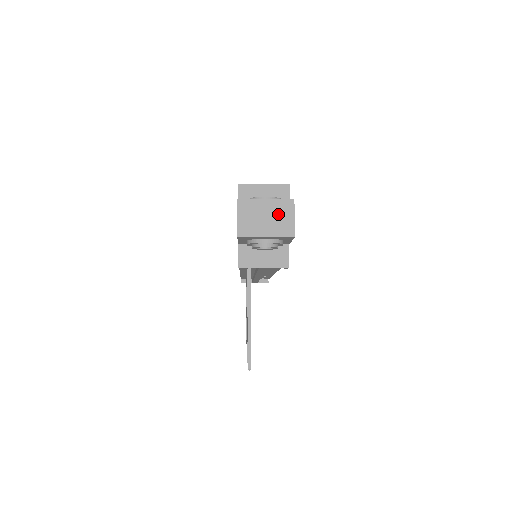
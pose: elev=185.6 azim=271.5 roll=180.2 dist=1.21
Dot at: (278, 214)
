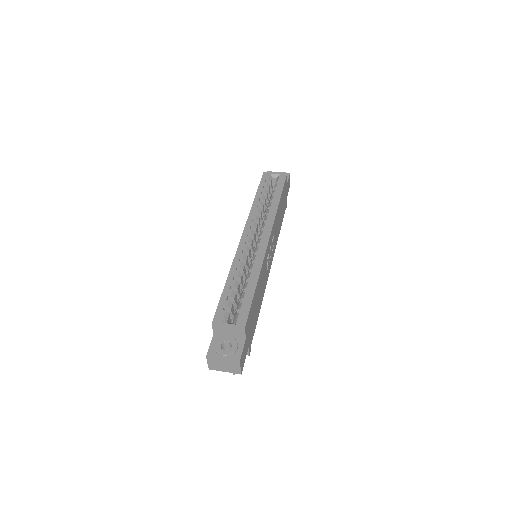
Dot at: (231, 365)
